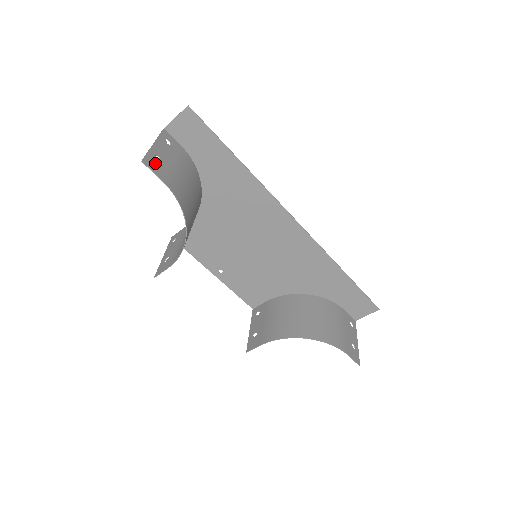
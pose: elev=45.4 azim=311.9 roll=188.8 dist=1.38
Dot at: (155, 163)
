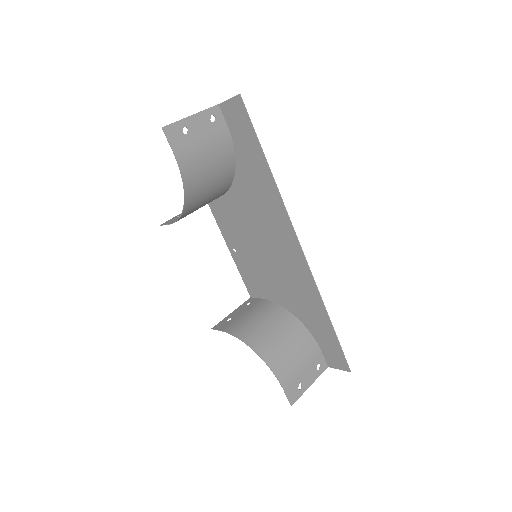
Dot at: (178, 134)
